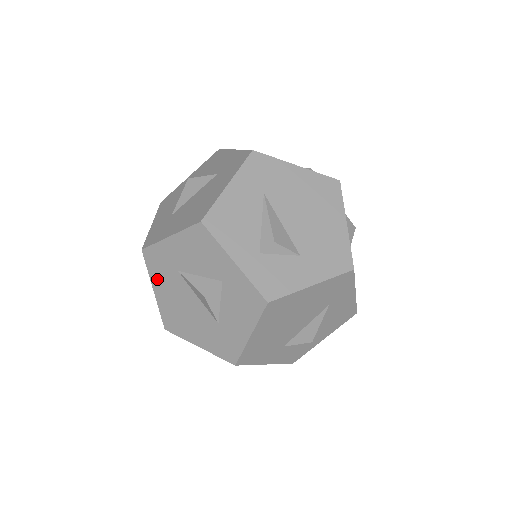
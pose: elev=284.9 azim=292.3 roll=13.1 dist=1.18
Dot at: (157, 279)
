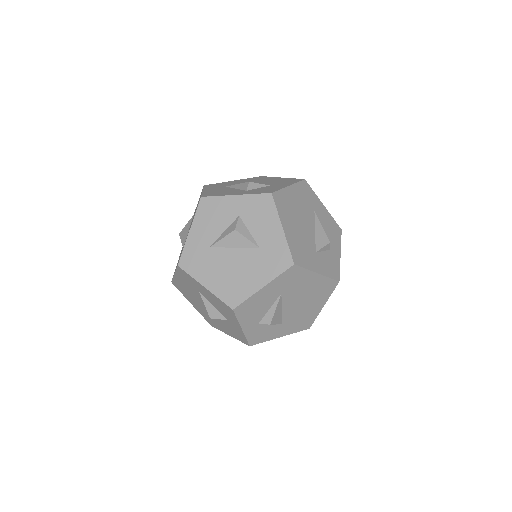
Dot at: (201, 273)
